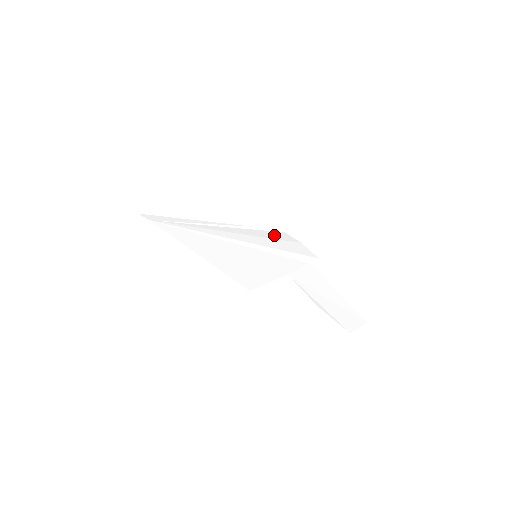
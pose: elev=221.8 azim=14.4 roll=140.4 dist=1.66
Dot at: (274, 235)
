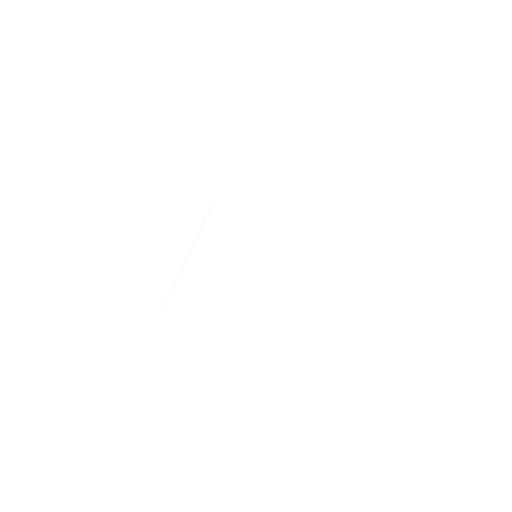
Dot at: (226, 206)
